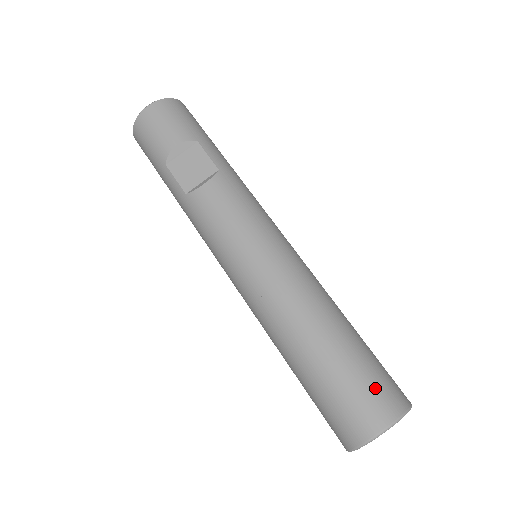
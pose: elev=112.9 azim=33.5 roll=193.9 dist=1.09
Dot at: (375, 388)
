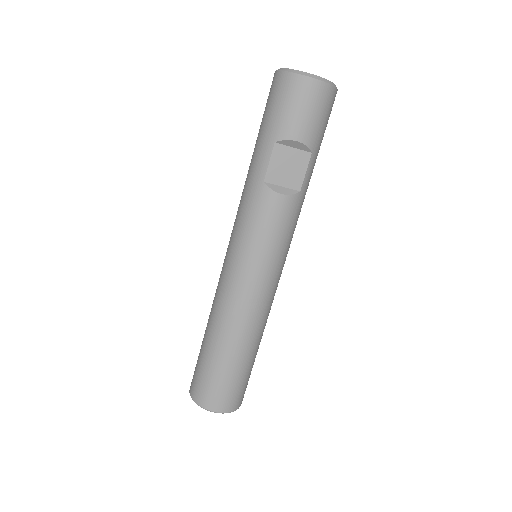
Dot at: (237, 392)
